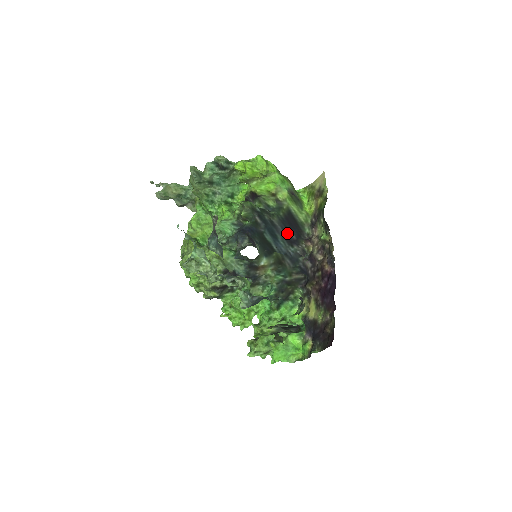
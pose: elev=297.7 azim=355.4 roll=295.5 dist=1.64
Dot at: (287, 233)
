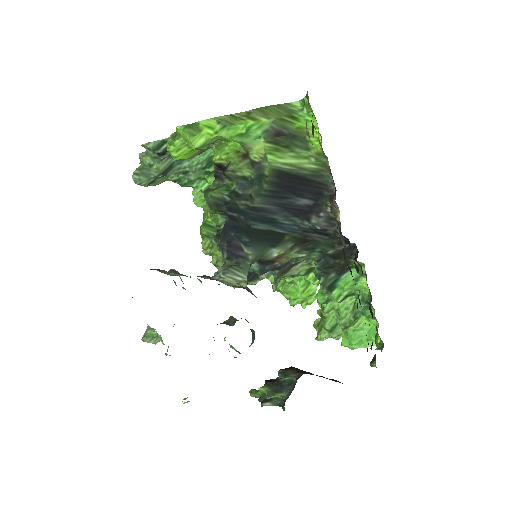
Dot at: (291, 205)
